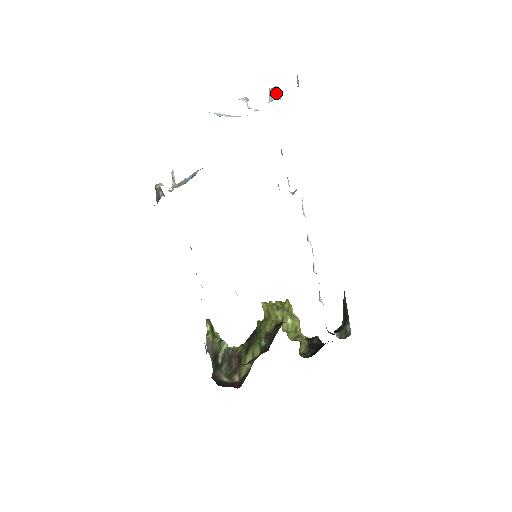
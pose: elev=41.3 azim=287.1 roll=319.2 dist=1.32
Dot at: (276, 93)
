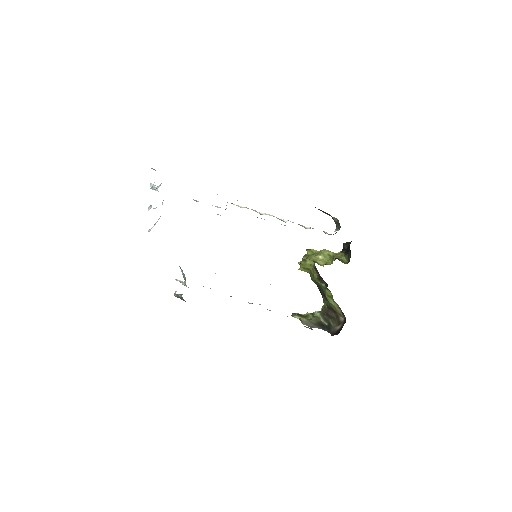
Dot at: (154, 186)
